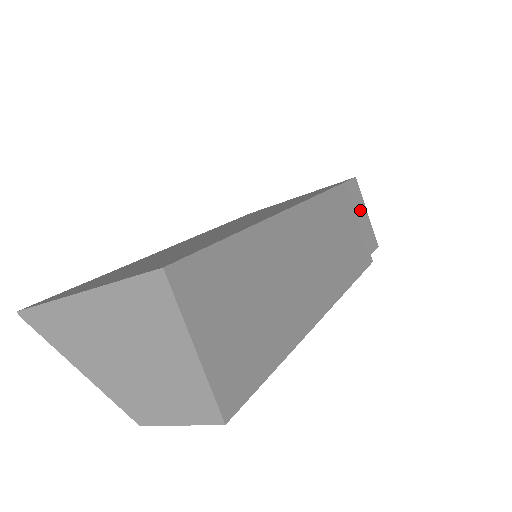
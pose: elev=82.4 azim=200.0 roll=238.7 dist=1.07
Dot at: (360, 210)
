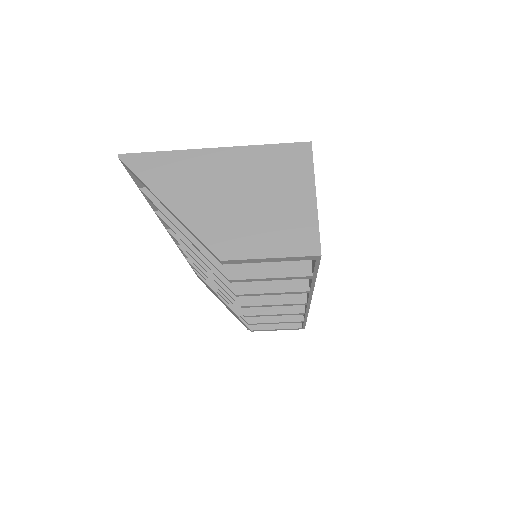
Dot at: occluded
